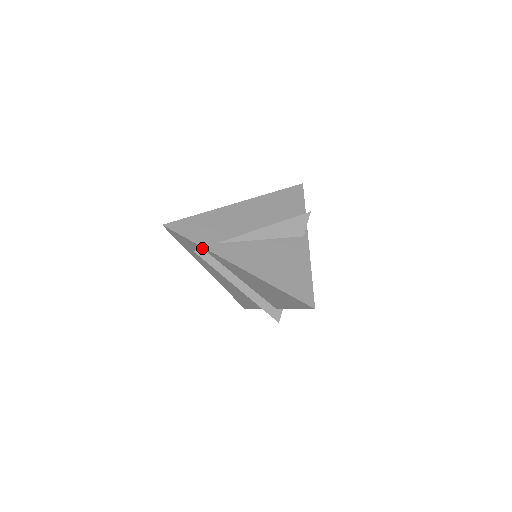
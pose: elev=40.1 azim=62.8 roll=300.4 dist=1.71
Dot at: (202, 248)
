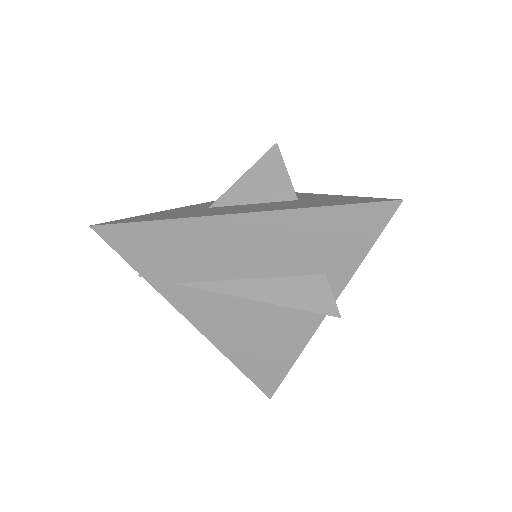
Dot at: (151, 278)
